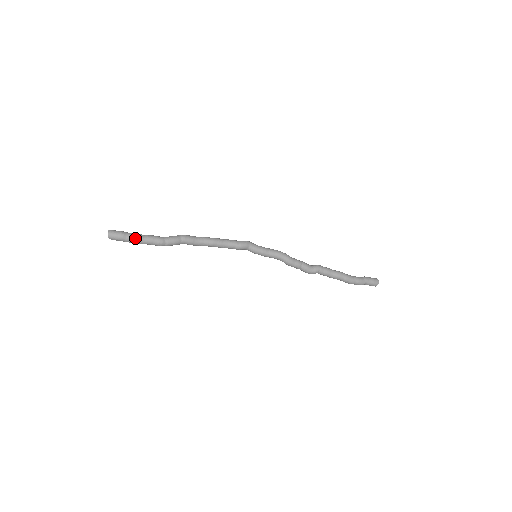
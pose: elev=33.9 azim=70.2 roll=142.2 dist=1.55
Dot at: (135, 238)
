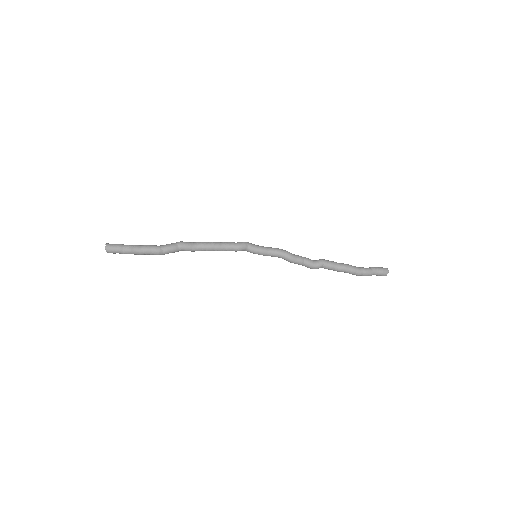
Dot at: (132, 249)
